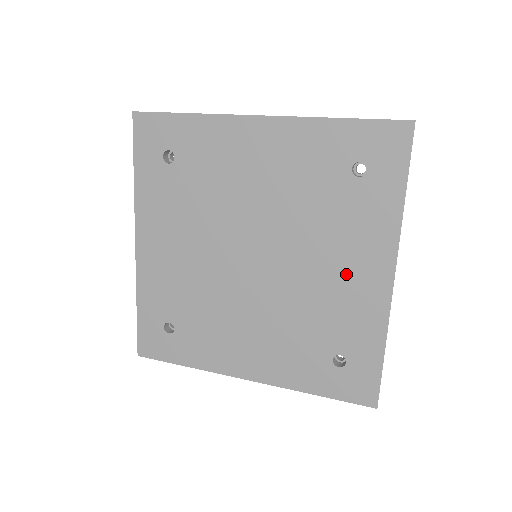
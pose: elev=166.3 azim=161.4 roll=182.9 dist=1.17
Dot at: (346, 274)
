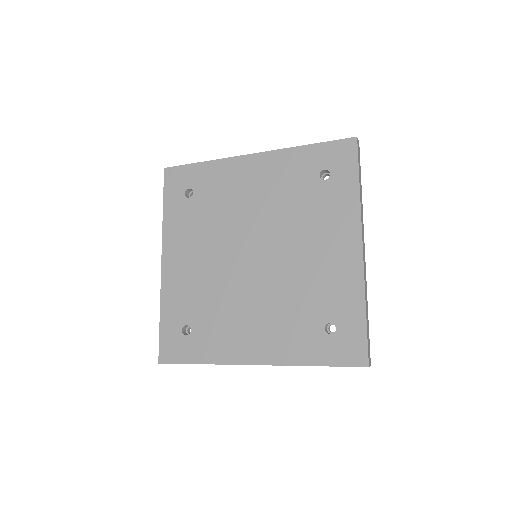
Dot at: (326, 252)
